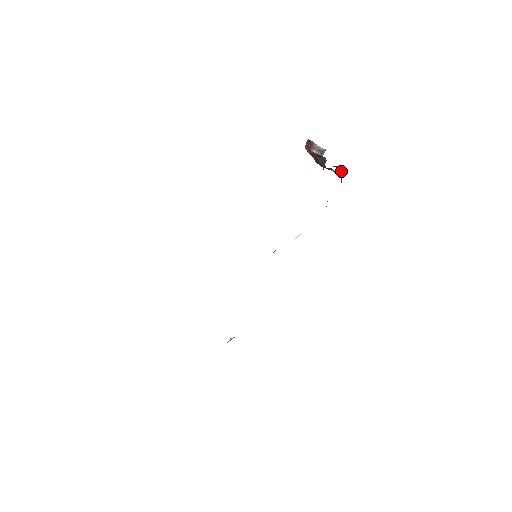
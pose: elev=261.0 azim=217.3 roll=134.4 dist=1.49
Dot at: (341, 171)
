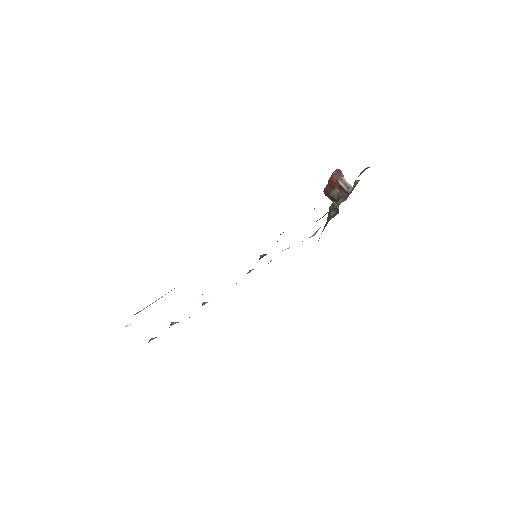
Dot at: occluded
